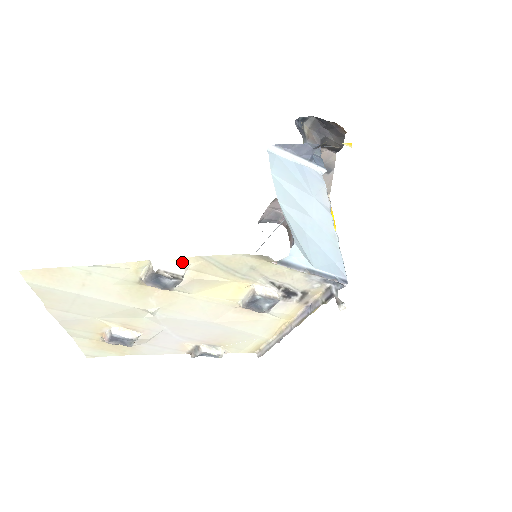
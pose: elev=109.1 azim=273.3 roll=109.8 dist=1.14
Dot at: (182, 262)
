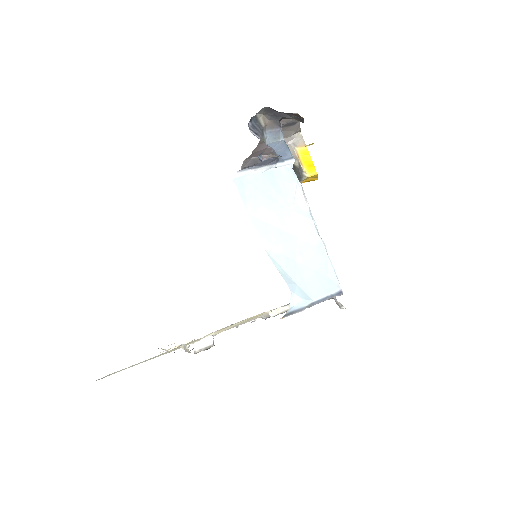
Dot at: (208, 335)
